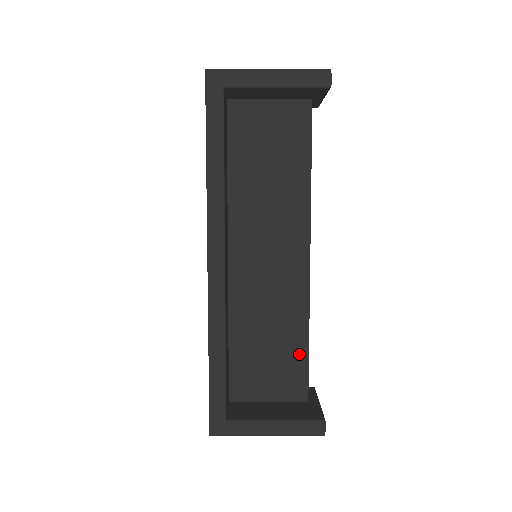
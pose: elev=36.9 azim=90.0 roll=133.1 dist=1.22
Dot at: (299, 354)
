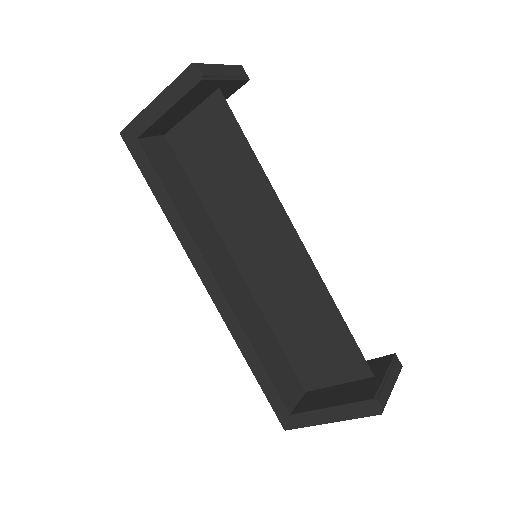
Dot at: (340, 332)
